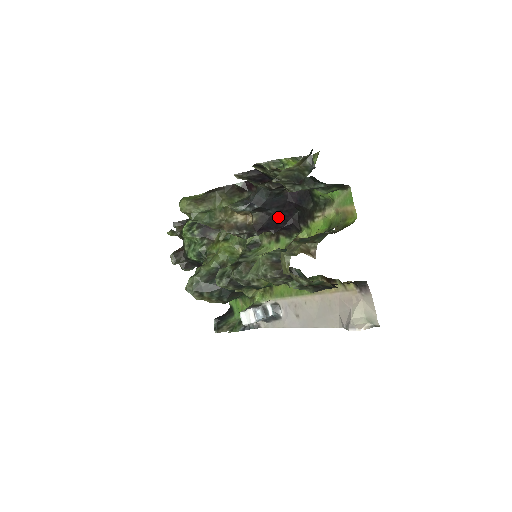
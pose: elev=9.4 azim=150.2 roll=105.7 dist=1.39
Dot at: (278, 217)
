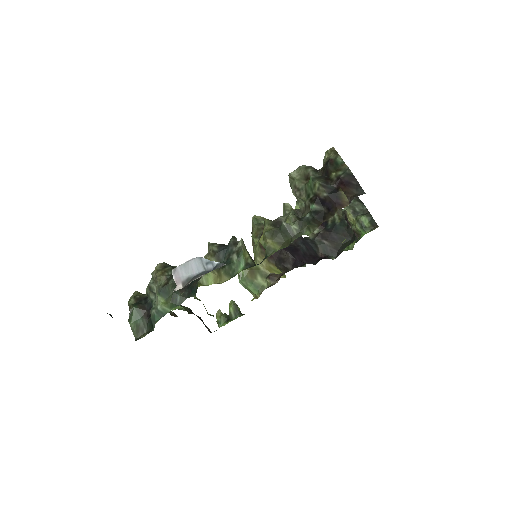
Dot at: (301, 253)
